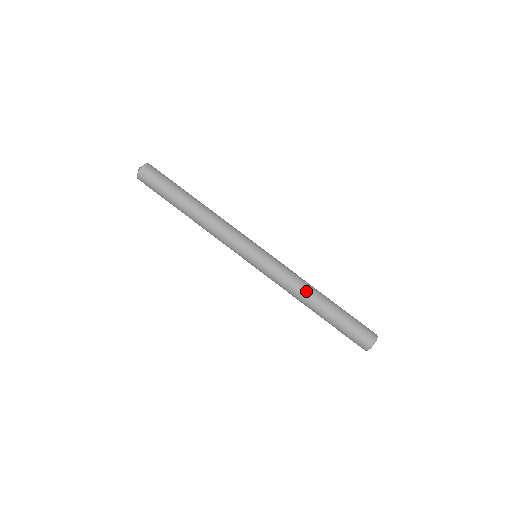
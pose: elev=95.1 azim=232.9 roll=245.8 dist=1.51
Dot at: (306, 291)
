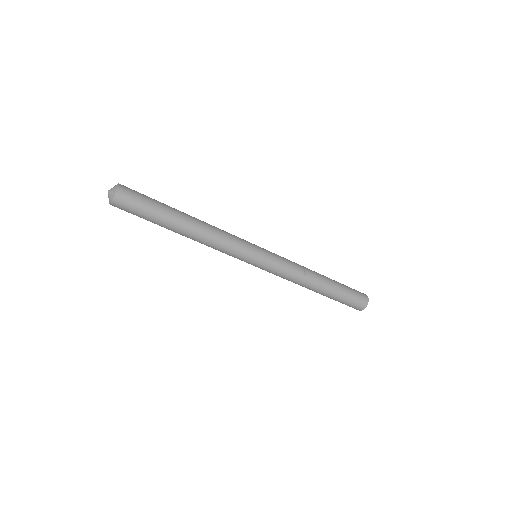
Dot at: (306, 283)
